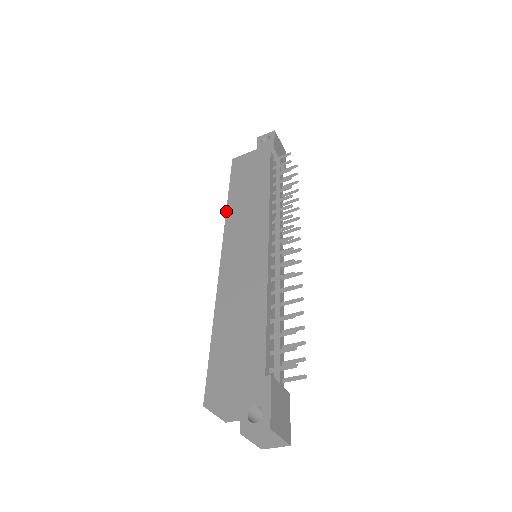
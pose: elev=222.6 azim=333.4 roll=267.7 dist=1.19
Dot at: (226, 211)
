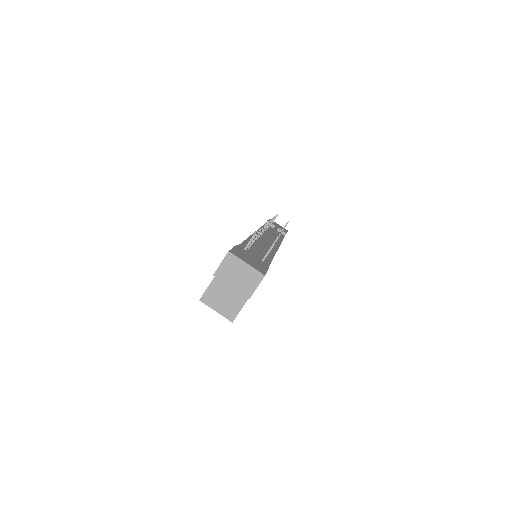
Dot at: occluded
